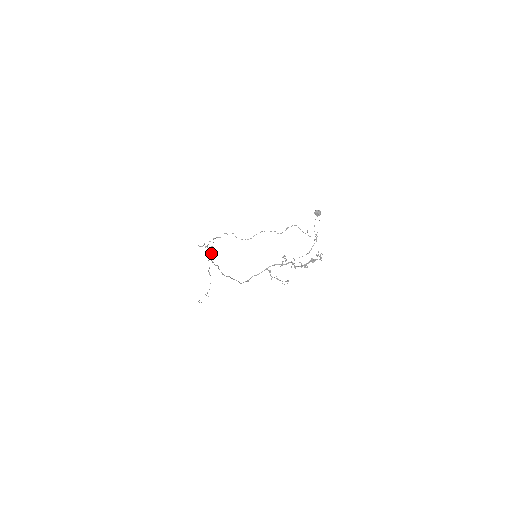
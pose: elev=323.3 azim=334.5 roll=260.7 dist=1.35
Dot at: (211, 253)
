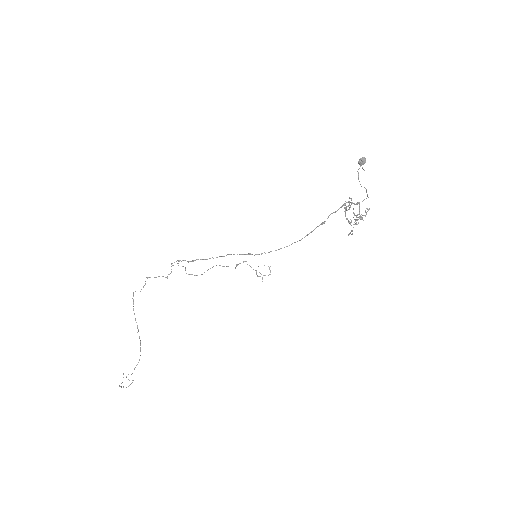
Dot at: occluded
